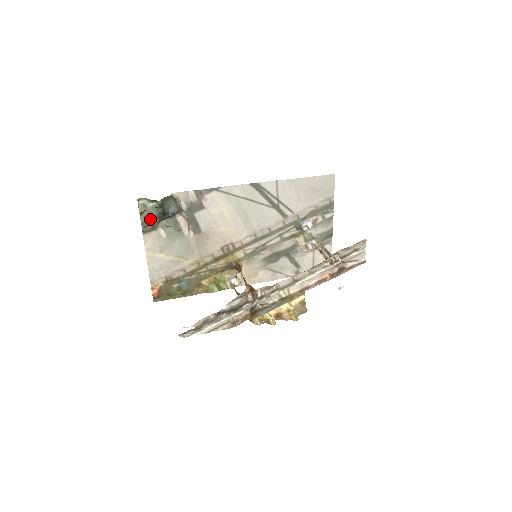
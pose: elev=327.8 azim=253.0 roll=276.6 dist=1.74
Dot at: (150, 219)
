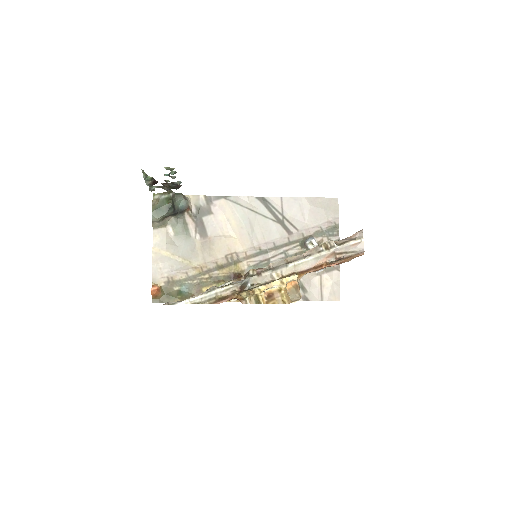
Dot at: (160, 209)
